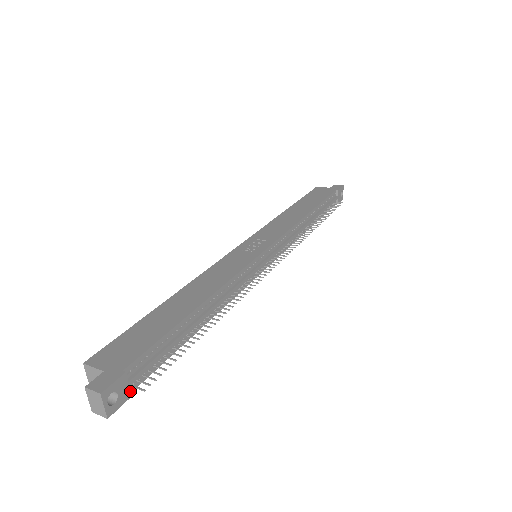
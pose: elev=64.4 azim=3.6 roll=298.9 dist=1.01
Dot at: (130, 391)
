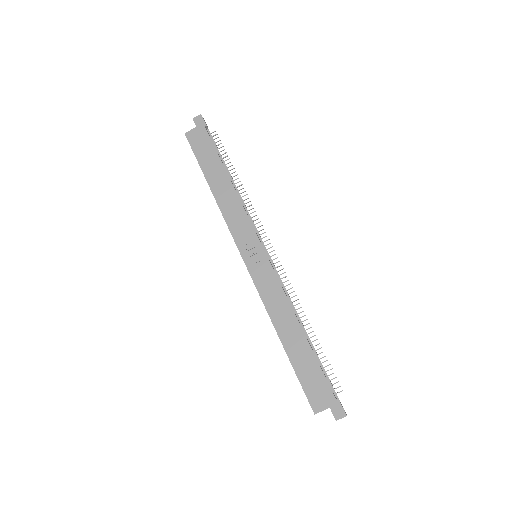
Dot at: occluded
